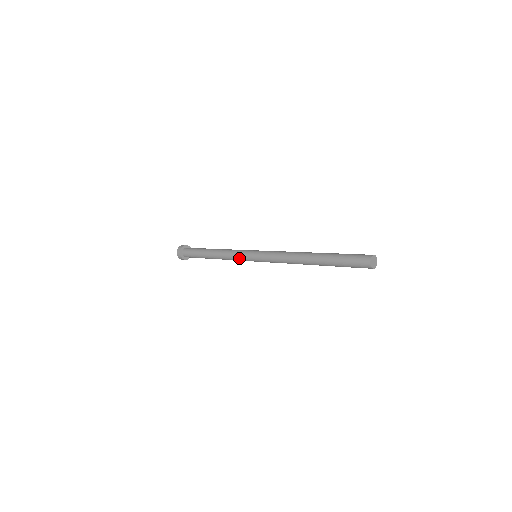
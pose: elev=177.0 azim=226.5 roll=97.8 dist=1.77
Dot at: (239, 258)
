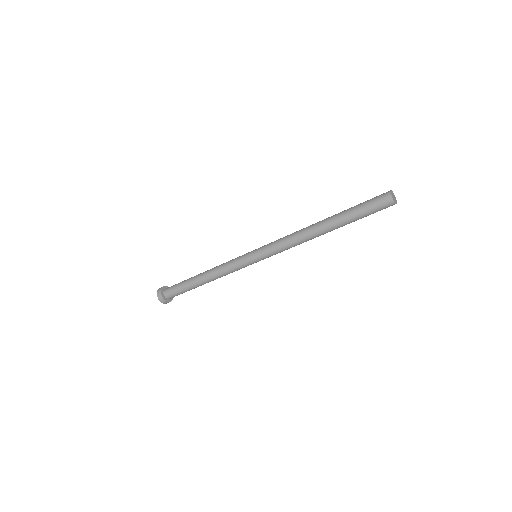
Dot at: (235, 260)
